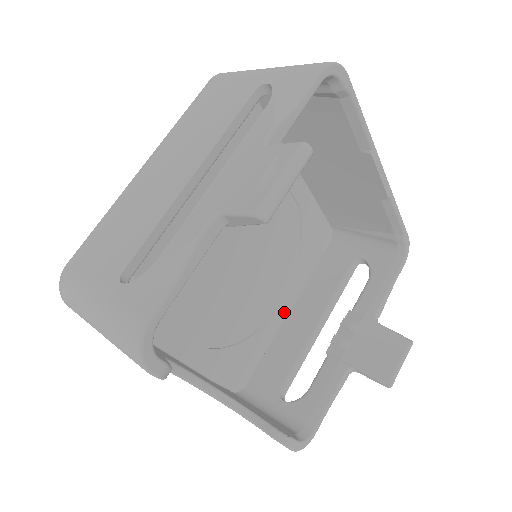
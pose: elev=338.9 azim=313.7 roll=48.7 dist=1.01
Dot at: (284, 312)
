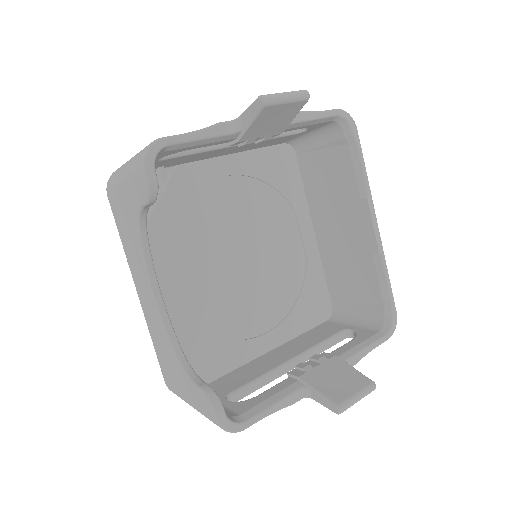
Dot at: (263, 347)
